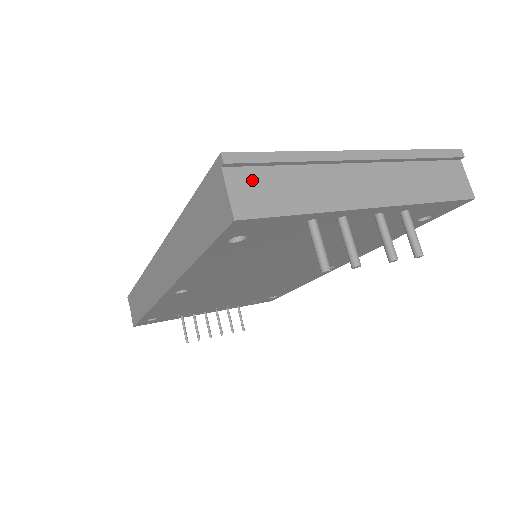
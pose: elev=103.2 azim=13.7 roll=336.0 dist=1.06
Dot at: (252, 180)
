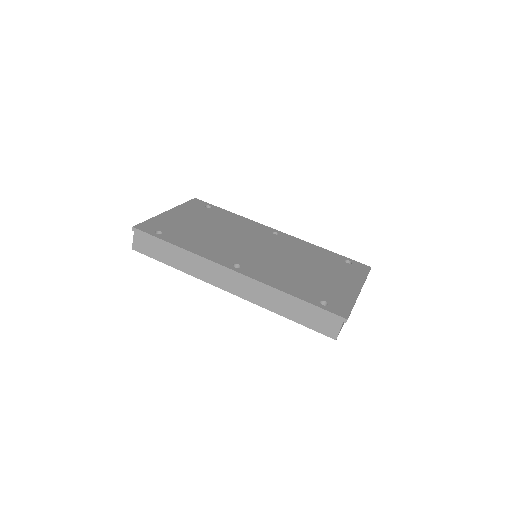
Dot at: occluded
